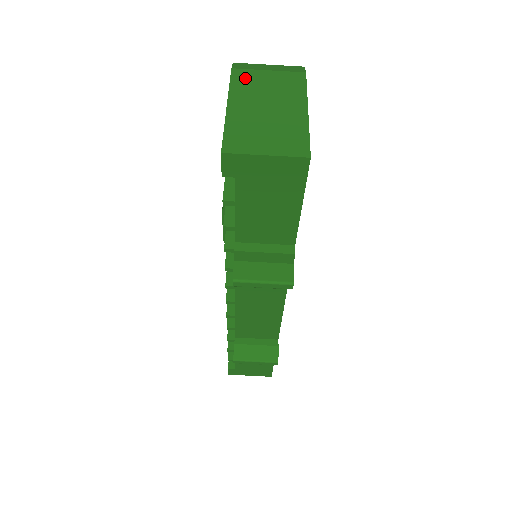
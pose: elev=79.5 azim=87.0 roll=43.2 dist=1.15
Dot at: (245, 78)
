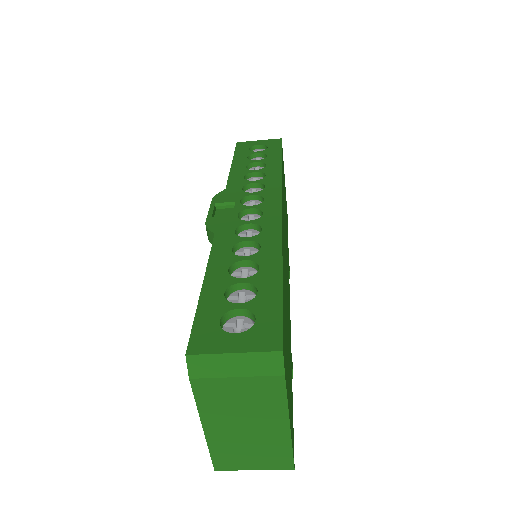
Dot at: (211, 392)
